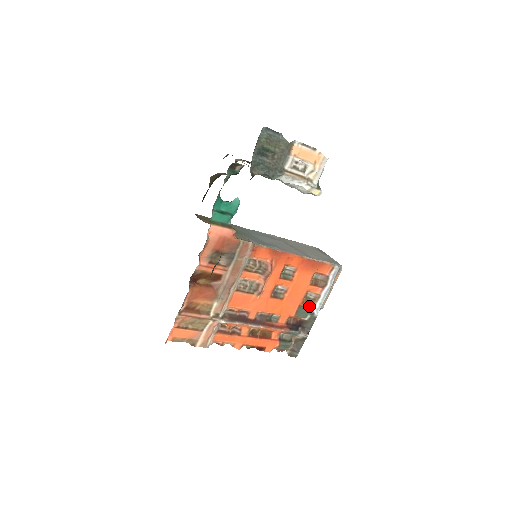
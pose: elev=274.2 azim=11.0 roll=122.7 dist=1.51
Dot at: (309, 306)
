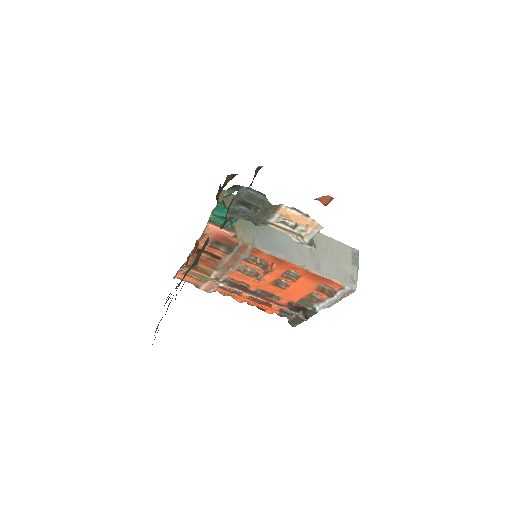
Dot at: (313, 302)
